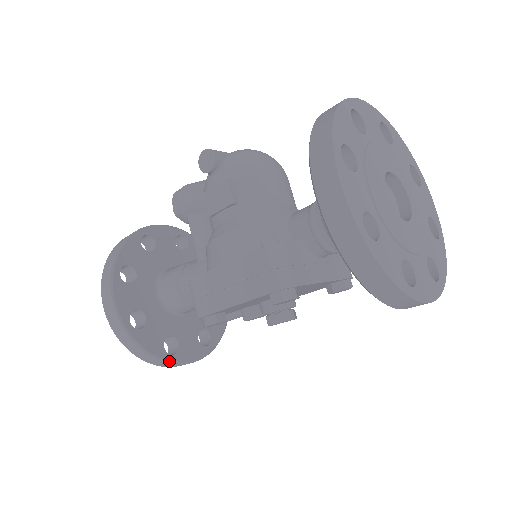
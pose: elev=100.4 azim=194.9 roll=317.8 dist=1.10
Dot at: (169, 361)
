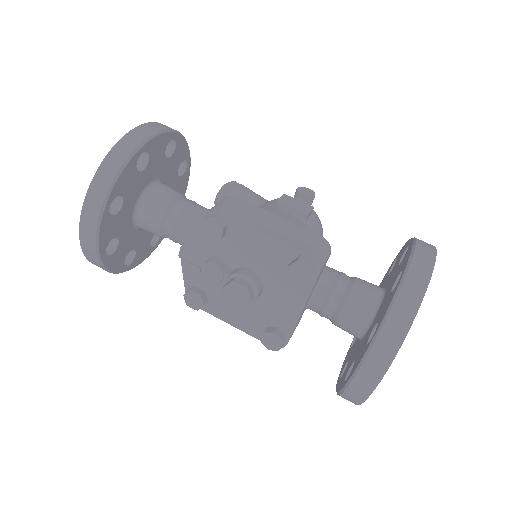
Dot at: (106, 204)
